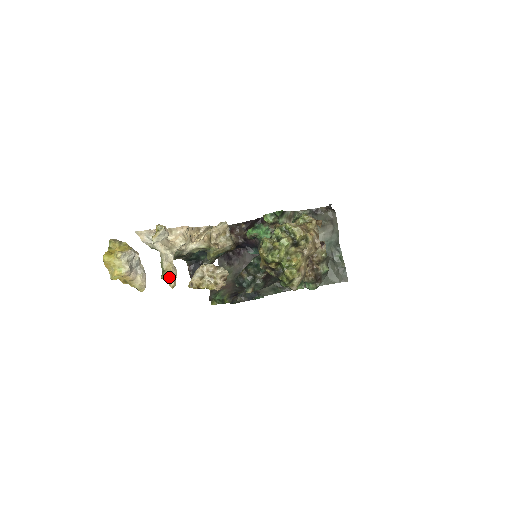
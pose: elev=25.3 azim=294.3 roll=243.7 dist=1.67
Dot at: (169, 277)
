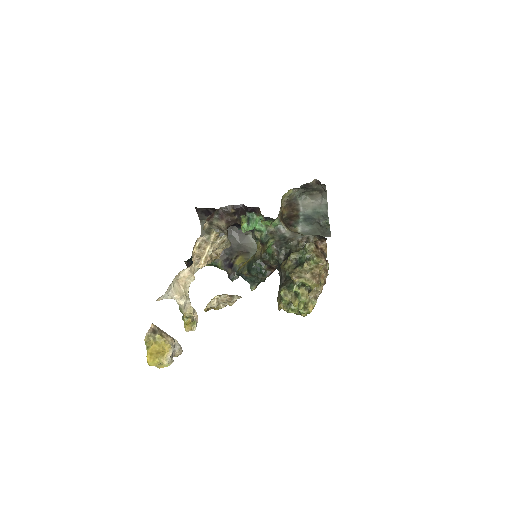
Dot at: occluded
